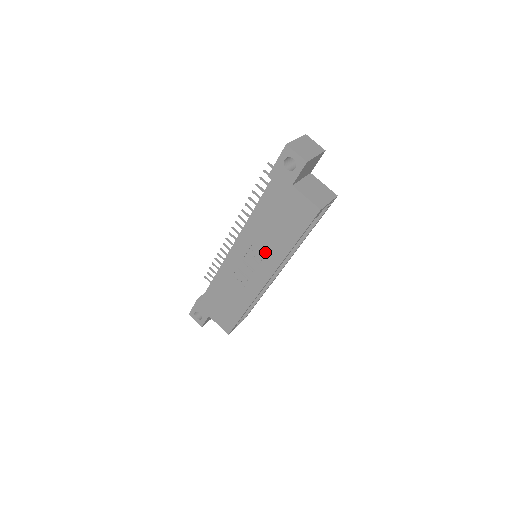
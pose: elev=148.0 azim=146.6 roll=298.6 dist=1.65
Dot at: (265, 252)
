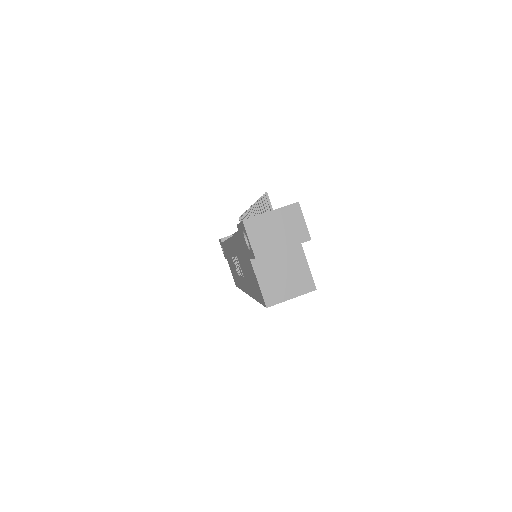
Dot at: (243, 274)
